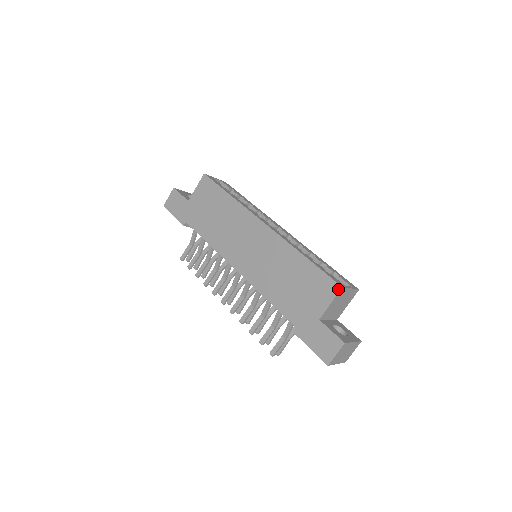
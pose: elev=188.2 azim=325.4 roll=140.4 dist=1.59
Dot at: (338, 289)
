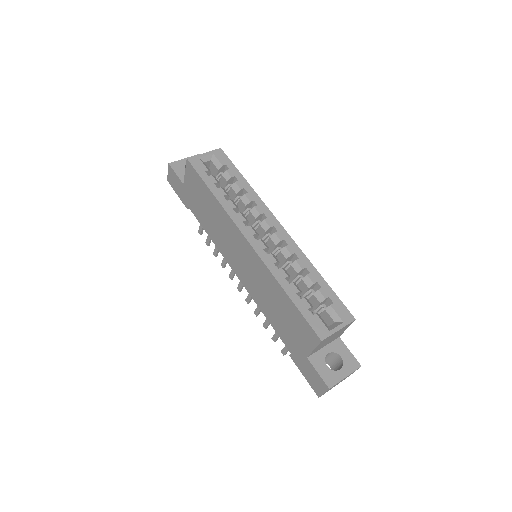
Dot at: (318, 341)
